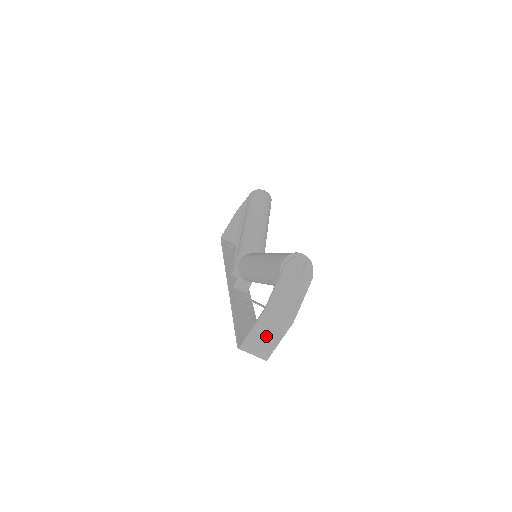
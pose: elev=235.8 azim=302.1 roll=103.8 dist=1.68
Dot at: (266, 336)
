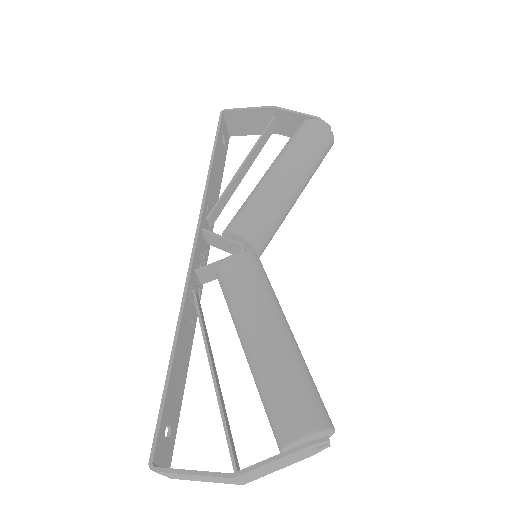
Dot at: (198, 478)
